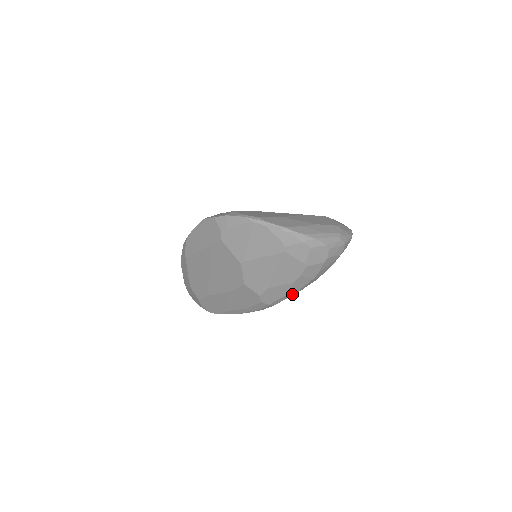
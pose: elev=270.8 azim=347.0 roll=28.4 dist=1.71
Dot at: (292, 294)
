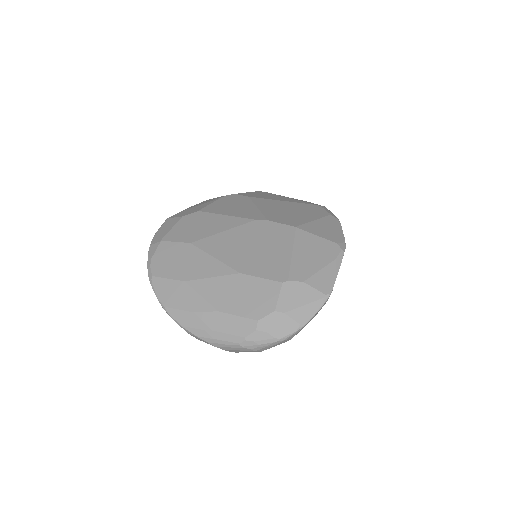
Dot at: occluded
